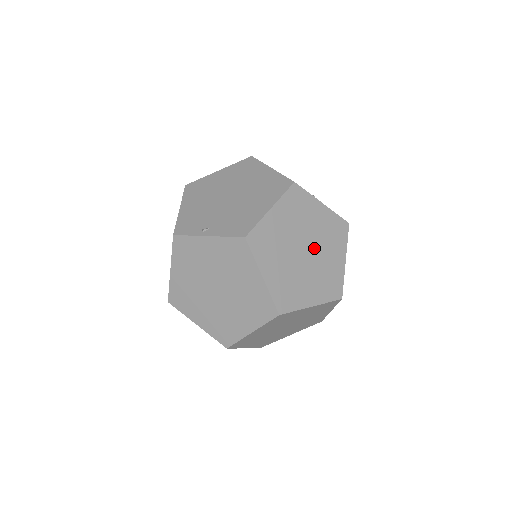
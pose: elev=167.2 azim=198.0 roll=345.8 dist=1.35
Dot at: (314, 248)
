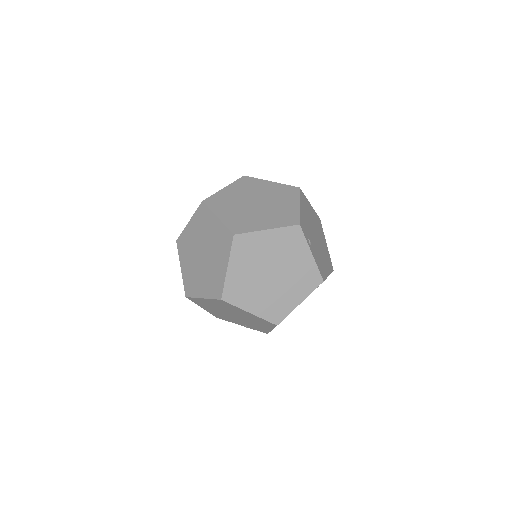
Dot at: (265, 201)
